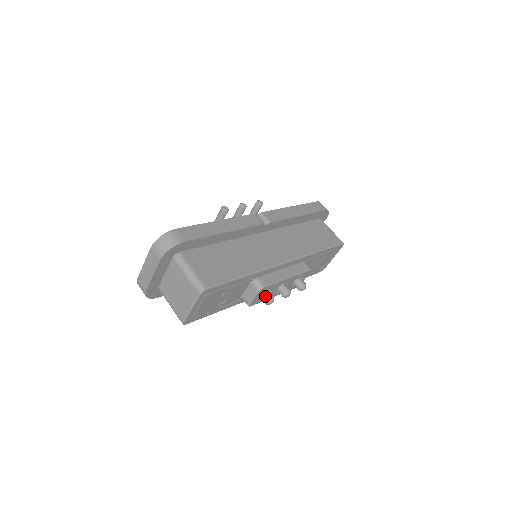
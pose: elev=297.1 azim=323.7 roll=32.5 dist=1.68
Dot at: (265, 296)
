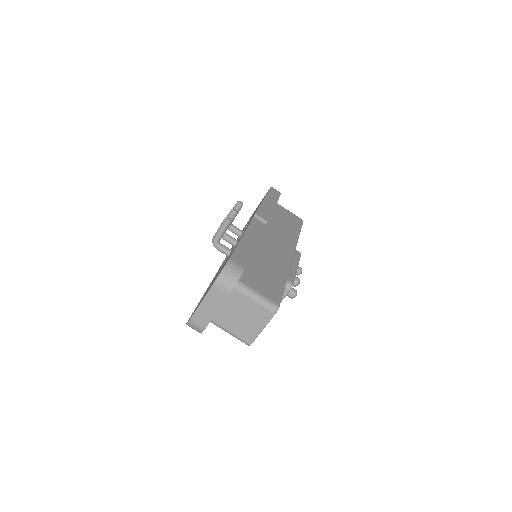
Dot at: (291, 292)
